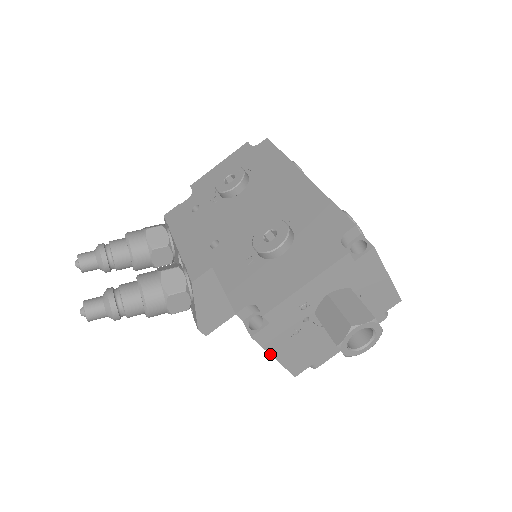
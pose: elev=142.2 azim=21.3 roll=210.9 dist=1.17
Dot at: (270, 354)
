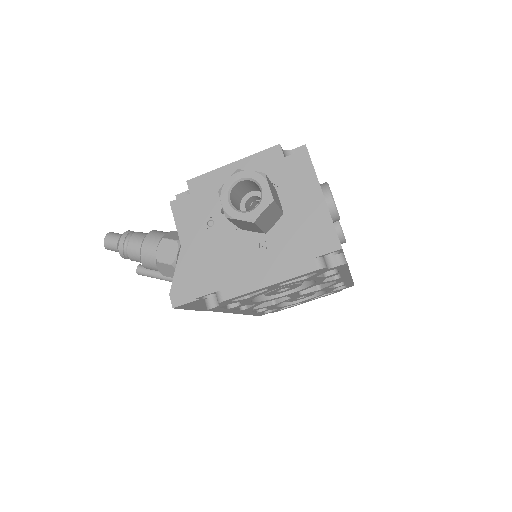
Dot at: (180, 239)
